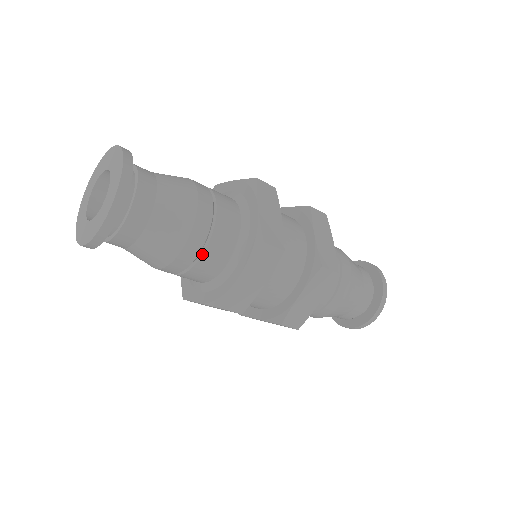
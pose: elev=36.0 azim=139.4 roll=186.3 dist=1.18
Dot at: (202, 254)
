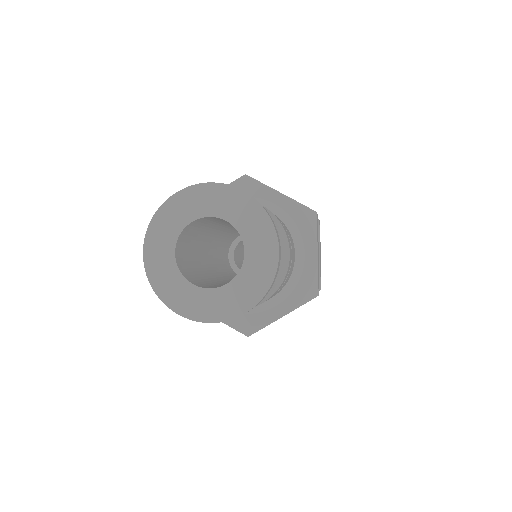
Dot at: occluded
